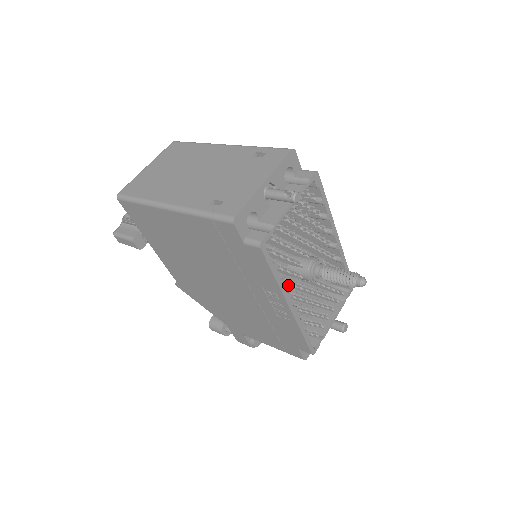
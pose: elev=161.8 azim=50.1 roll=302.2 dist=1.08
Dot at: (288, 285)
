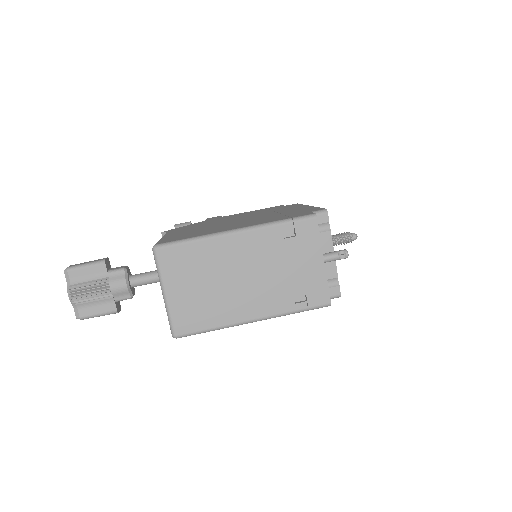
Dot at: occluded
